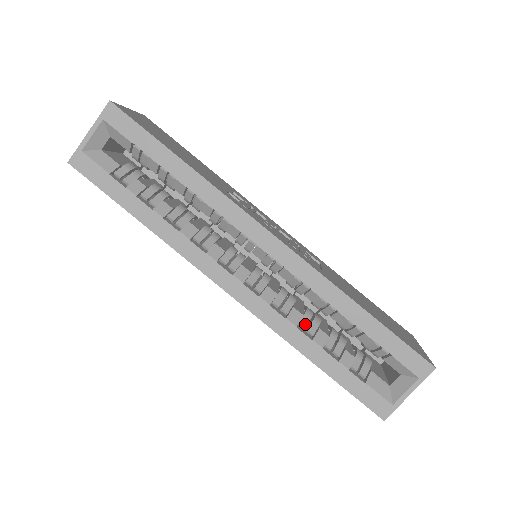
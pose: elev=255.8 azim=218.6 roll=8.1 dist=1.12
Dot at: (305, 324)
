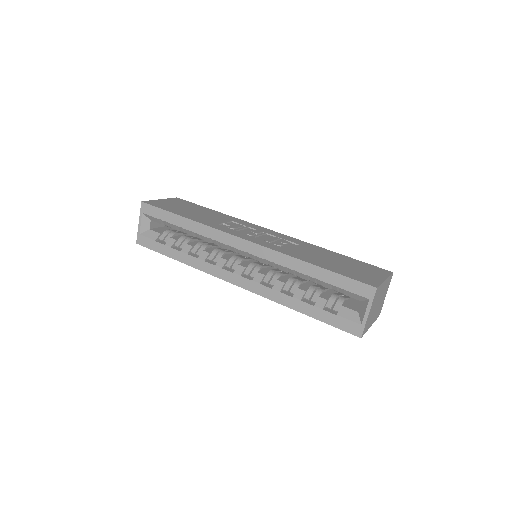
Dot at: (288, 288)
